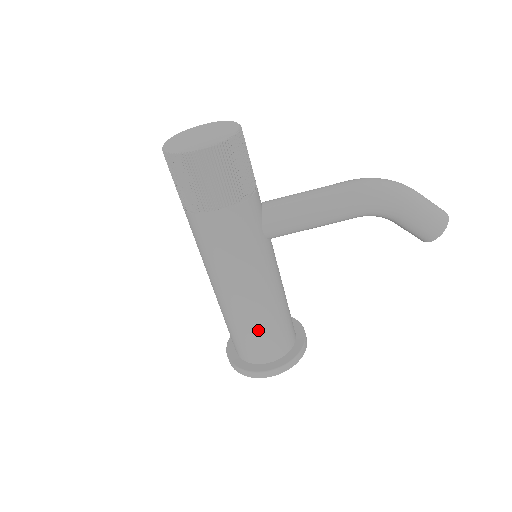
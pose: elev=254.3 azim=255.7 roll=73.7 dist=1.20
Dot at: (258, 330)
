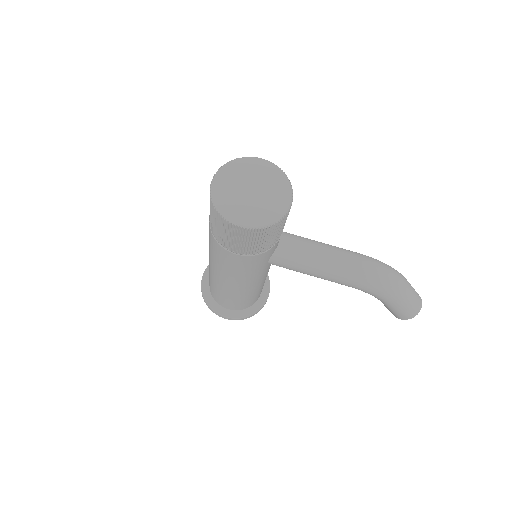
Dot at: (230, 298)
